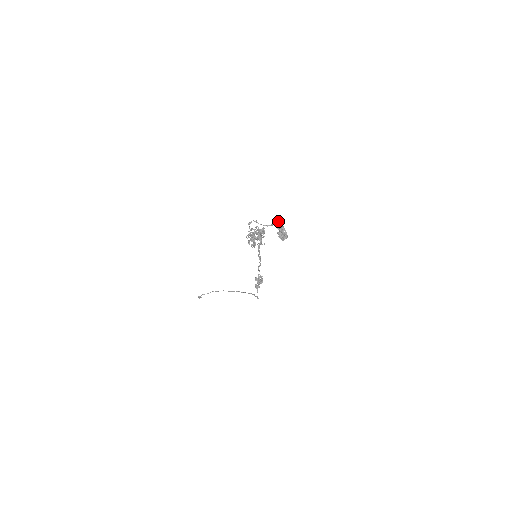
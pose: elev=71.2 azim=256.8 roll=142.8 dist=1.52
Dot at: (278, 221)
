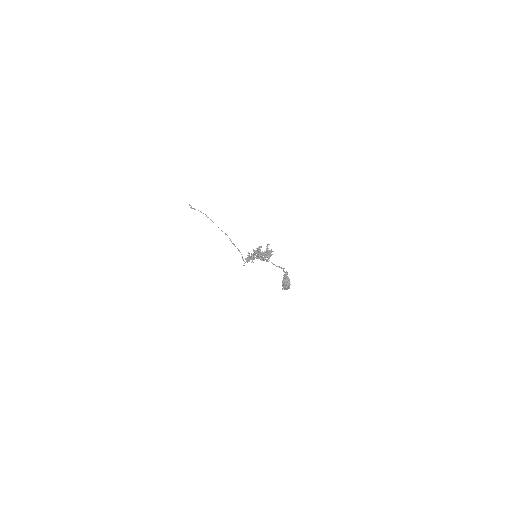
Dot at: (287, 274)
